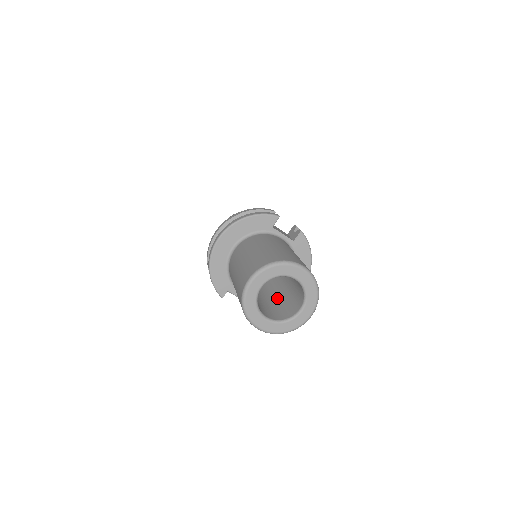
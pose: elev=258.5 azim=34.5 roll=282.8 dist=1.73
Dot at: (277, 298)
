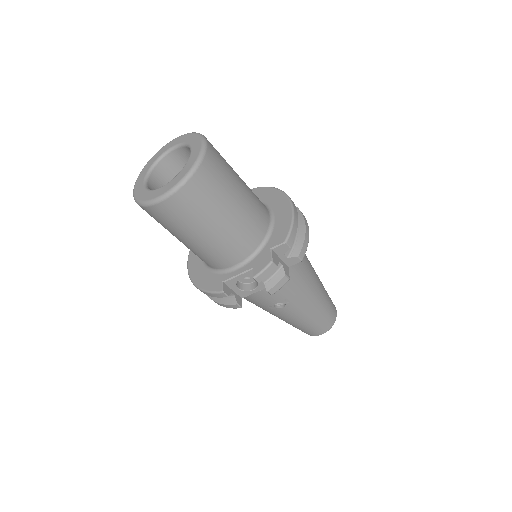
Dot at: occluded
